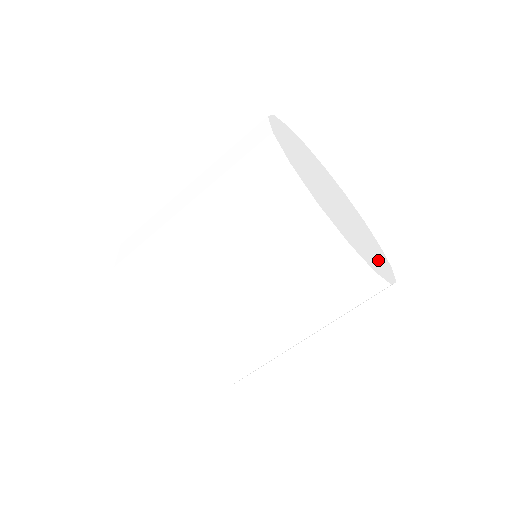
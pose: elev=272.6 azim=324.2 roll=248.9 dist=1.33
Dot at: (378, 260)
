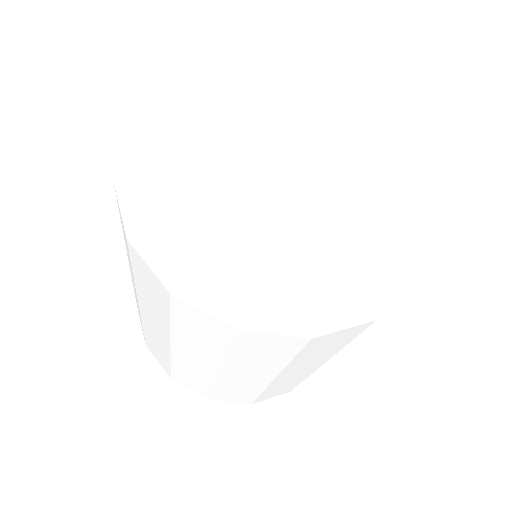
Dot at: (390, 234)
